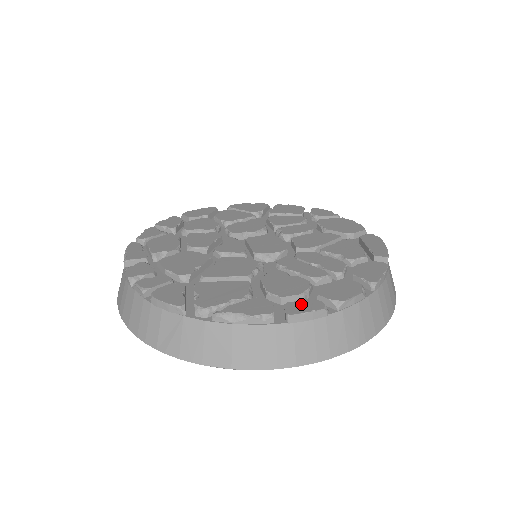
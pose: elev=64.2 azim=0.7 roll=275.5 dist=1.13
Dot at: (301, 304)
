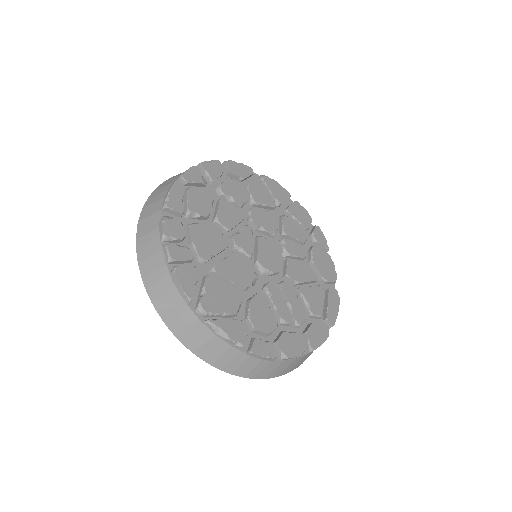
Dot at: (264, 346)
